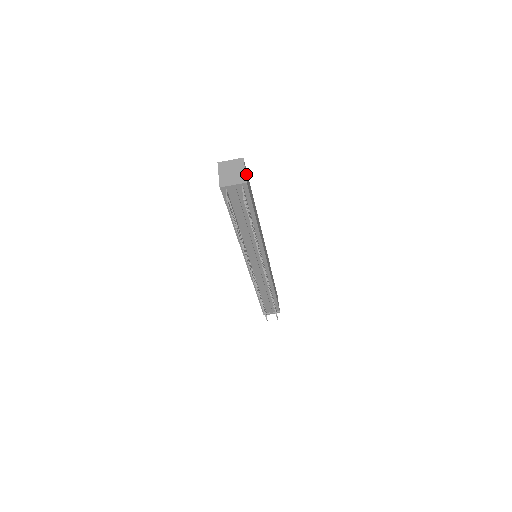
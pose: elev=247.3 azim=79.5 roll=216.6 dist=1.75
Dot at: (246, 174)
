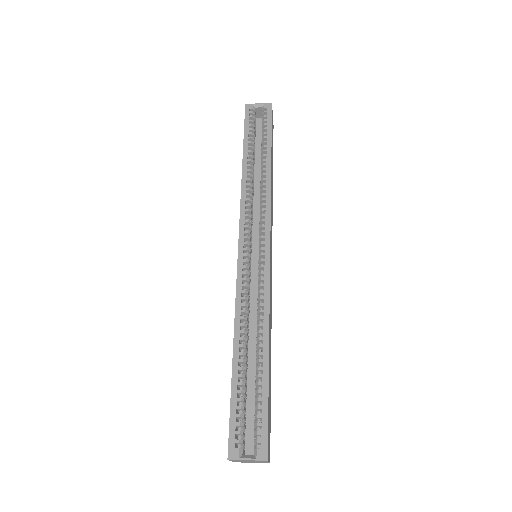
Dot at: (268, 446)
